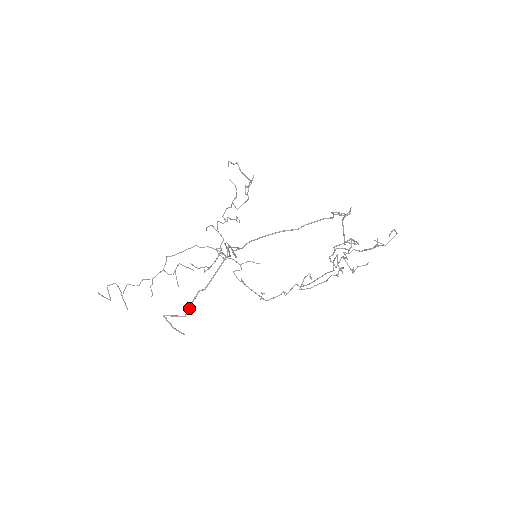
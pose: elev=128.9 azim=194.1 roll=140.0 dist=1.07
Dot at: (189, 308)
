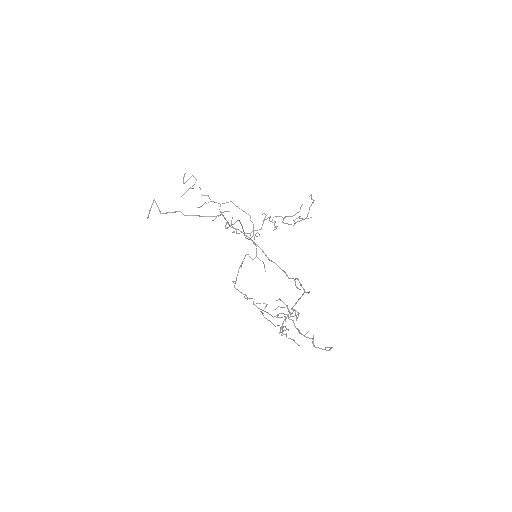
Dot at: (167, 212)
